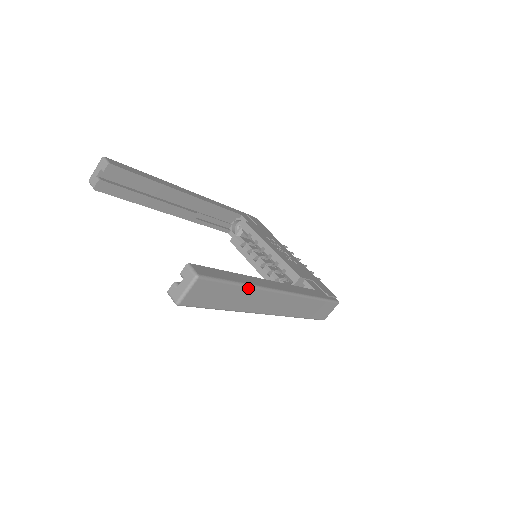
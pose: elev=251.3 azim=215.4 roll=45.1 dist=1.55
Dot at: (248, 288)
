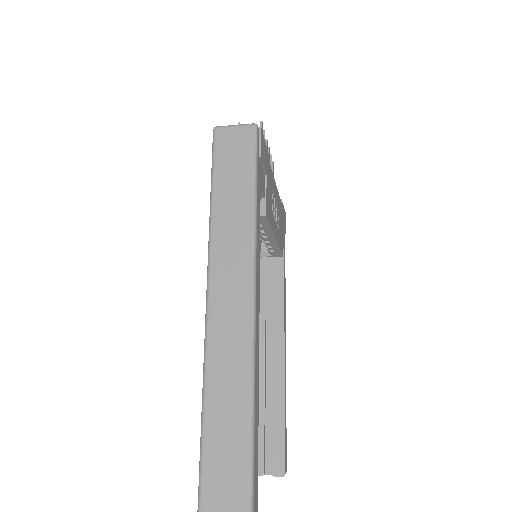
Dot at: occluded
